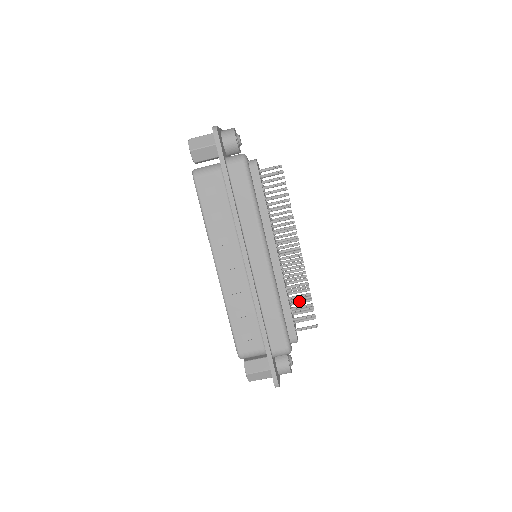
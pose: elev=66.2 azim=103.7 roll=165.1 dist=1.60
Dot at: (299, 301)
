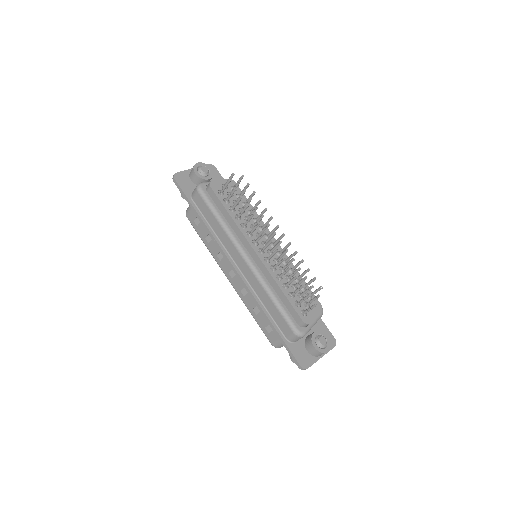
Dot at: (307, 283)
